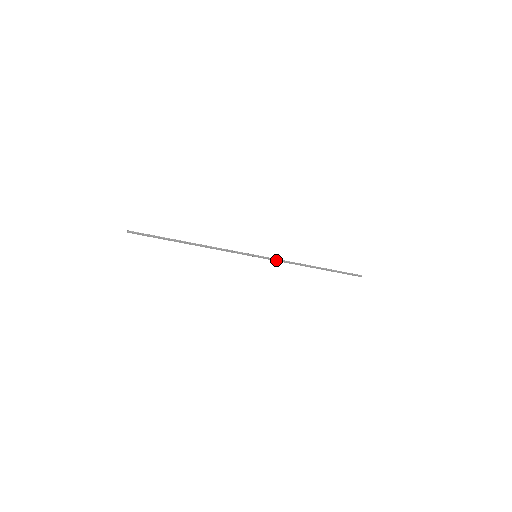
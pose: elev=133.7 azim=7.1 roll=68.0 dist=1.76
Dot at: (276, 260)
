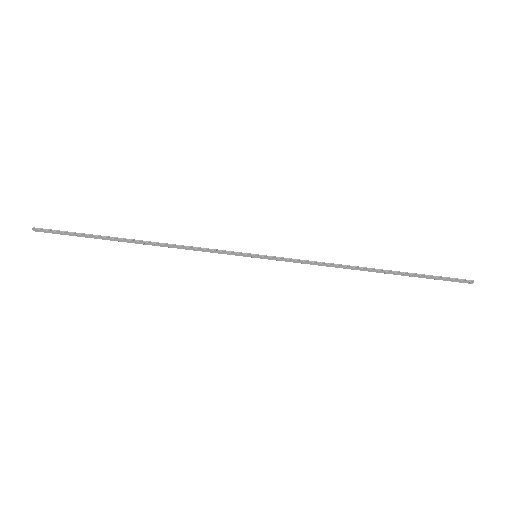
Dot at: (294, 261)
